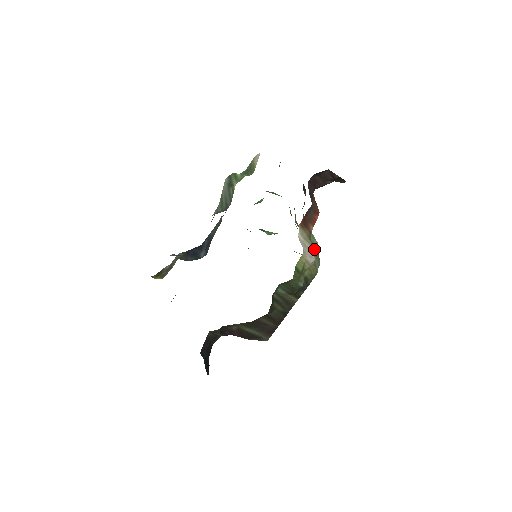
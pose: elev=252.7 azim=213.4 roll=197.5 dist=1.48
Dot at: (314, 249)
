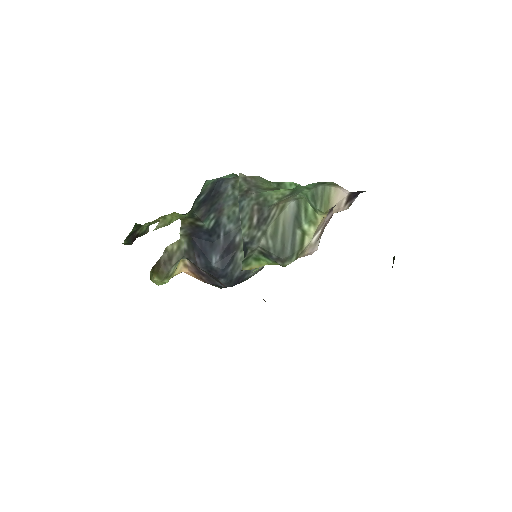
Dot at: occluded
